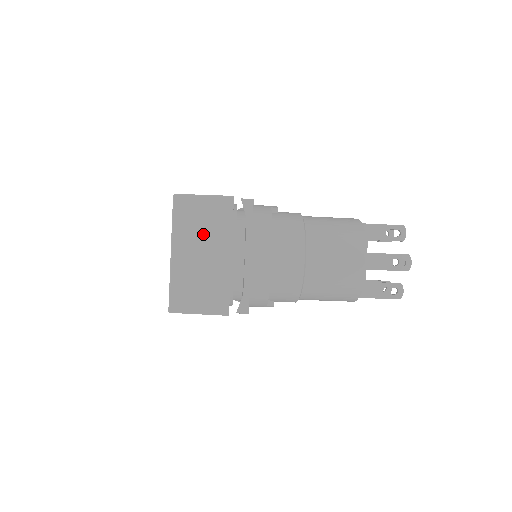
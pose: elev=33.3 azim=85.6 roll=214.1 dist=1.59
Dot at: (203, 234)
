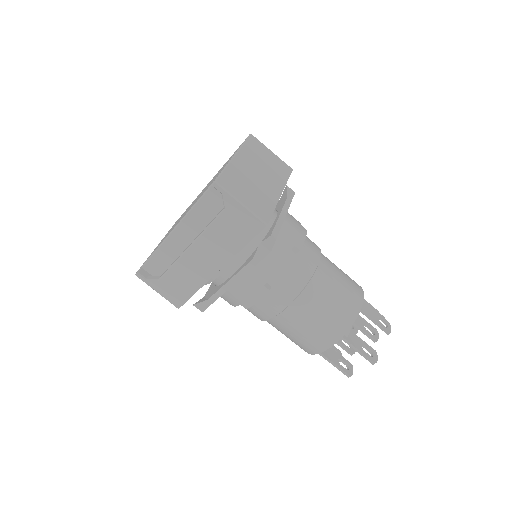
Dot at: (264, 166)
